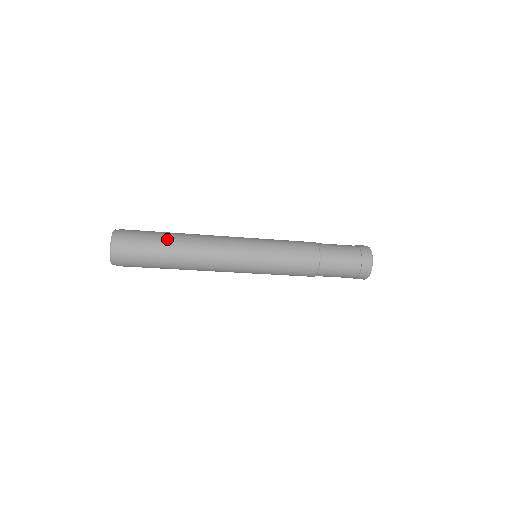
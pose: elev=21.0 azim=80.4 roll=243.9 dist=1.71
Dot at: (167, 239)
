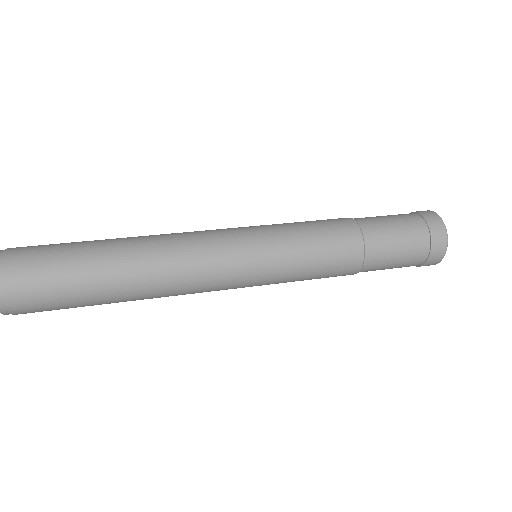
Dot at: (99, 289)
